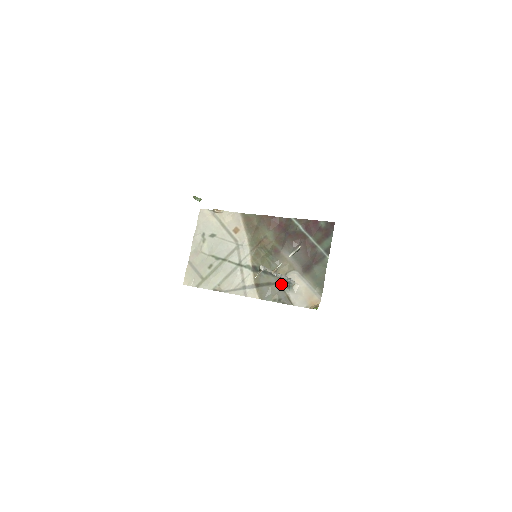
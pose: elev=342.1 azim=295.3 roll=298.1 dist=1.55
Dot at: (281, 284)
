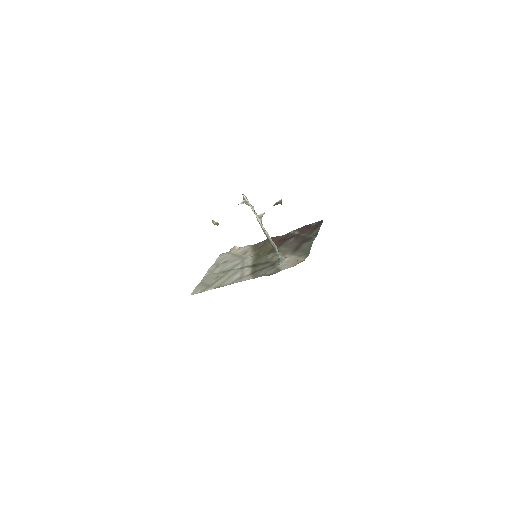
Dot at: (274, 265)
